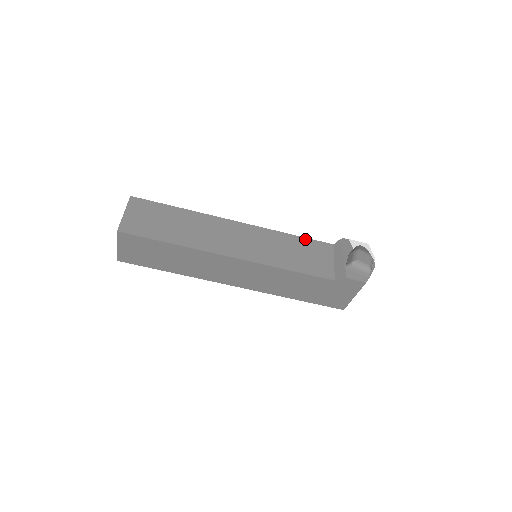
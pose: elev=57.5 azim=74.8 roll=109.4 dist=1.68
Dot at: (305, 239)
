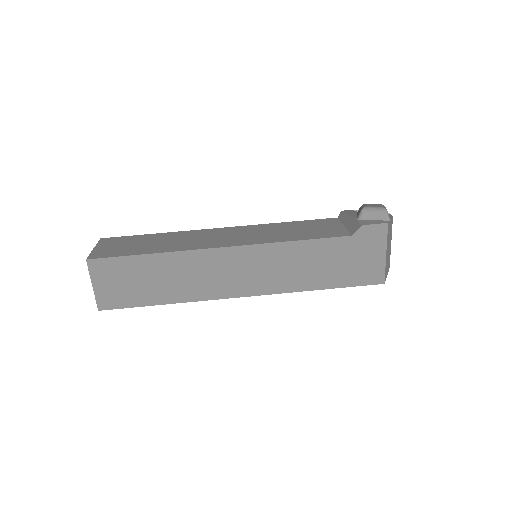
Dot at: (303, 221)
